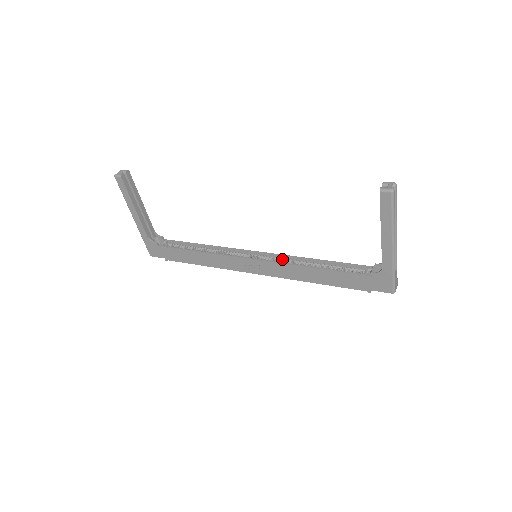
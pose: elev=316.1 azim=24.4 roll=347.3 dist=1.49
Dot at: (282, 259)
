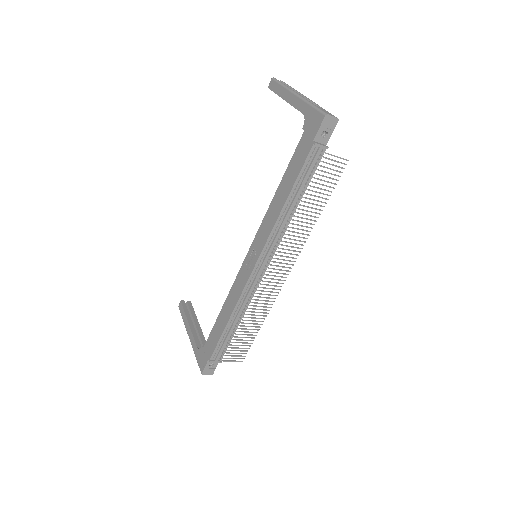
Dot at: occluded
